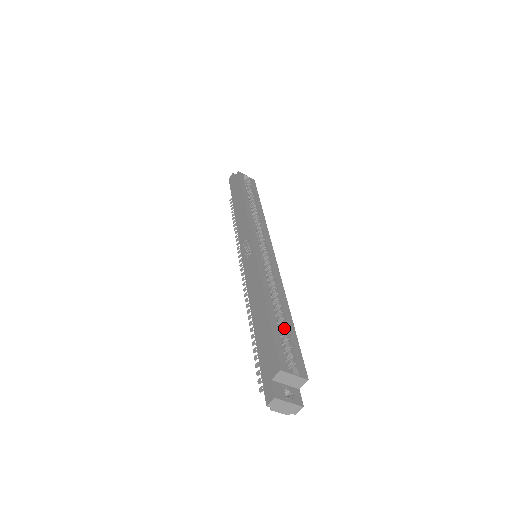
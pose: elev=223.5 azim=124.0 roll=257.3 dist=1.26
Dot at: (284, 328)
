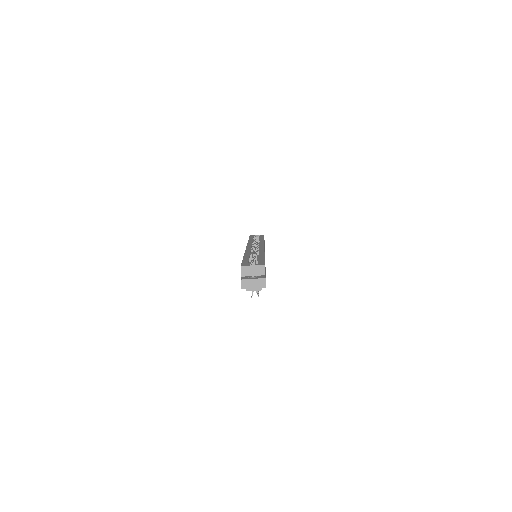
Dot at: (256, 260)
